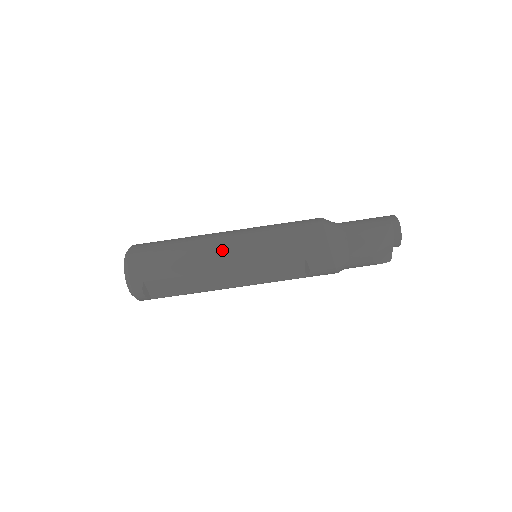
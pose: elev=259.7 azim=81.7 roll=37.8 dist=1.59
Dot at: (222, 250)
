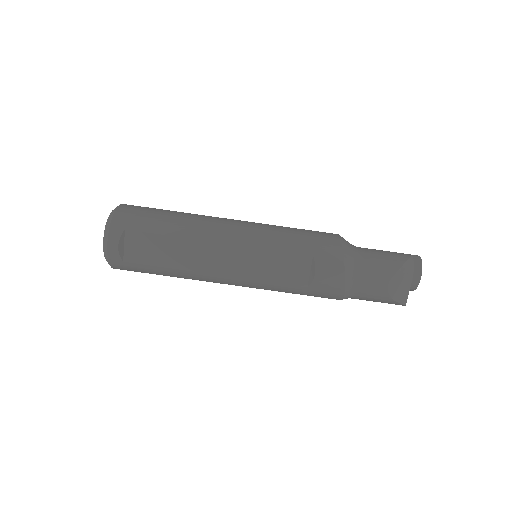
Dot at: (224, 224)
